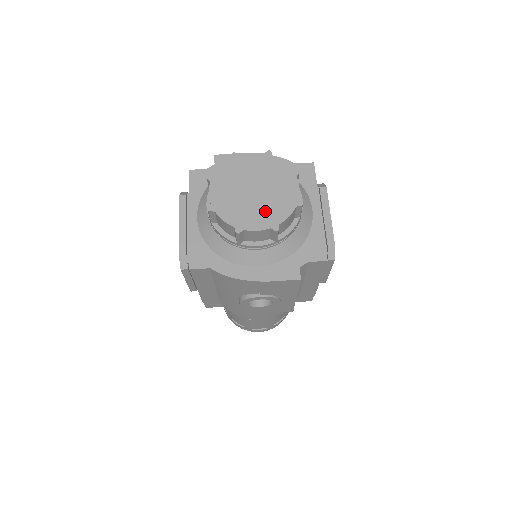
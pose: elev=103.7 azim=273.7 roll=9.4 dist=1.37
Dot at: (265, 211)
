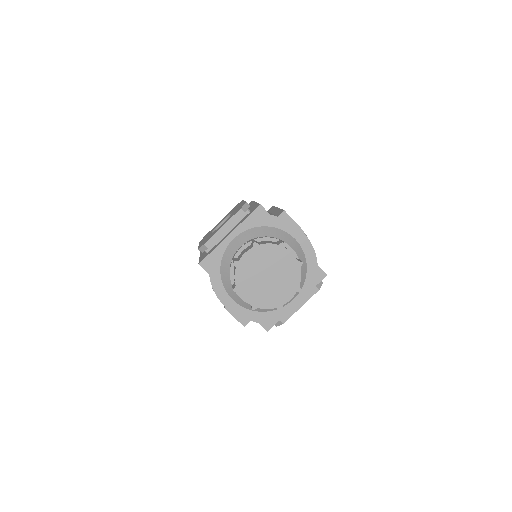
Dot at: (260, 294)
